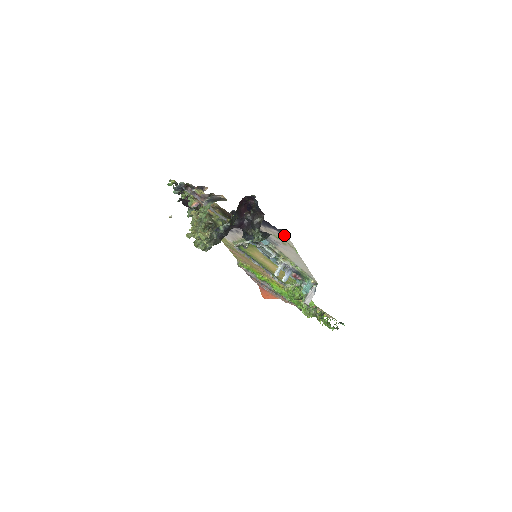
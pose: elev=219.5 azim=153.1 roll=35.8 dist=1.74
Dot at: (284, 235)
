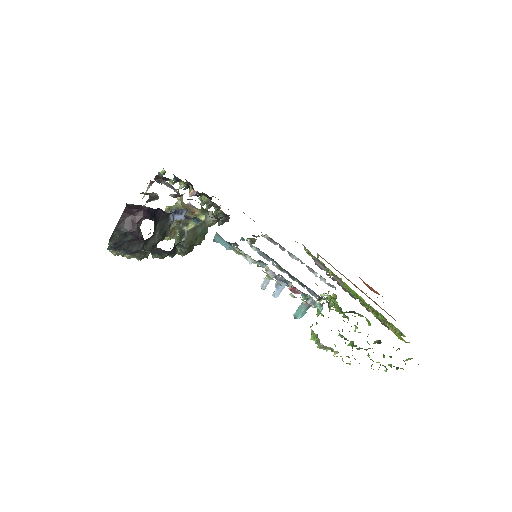
Dot at: occluded
